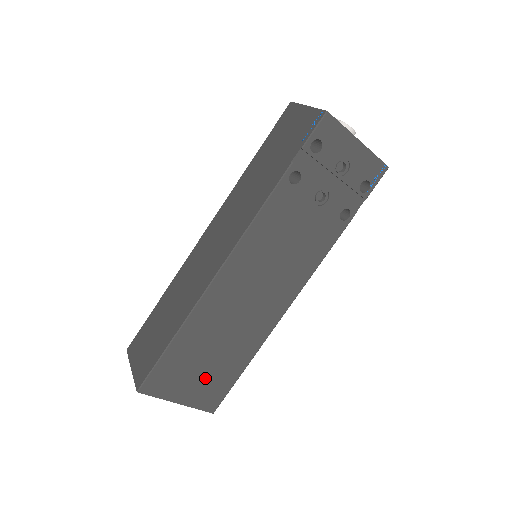
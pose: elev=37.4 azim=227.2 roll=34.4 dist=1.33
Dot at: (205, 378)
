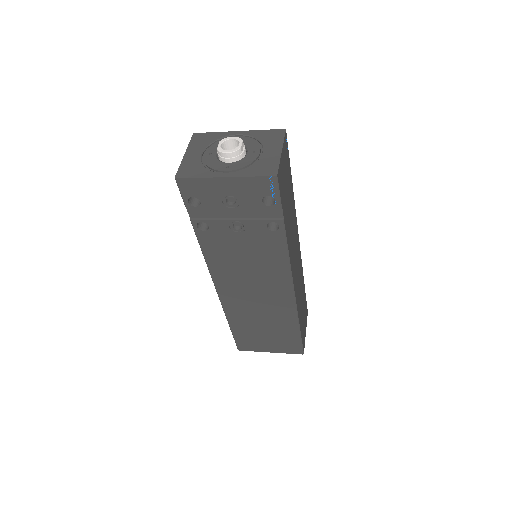
Dot at: (274, 339)
